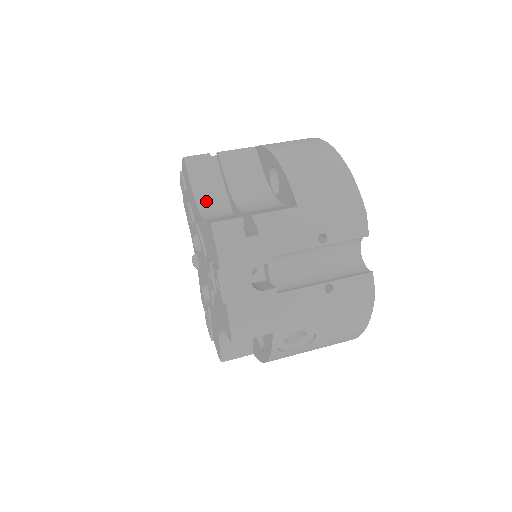
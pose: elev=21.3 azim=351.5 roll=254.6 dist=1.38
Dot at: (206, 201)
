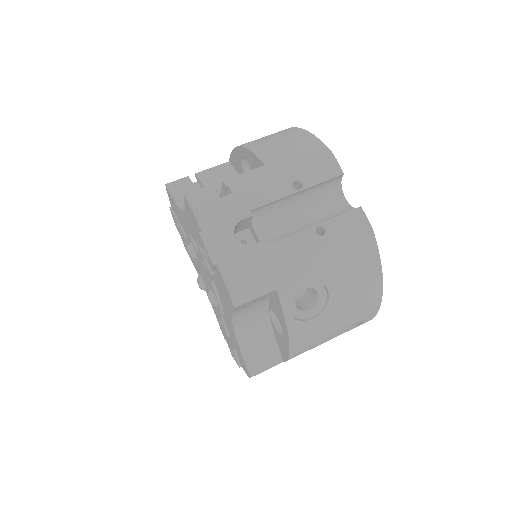
Dot at: occluded
